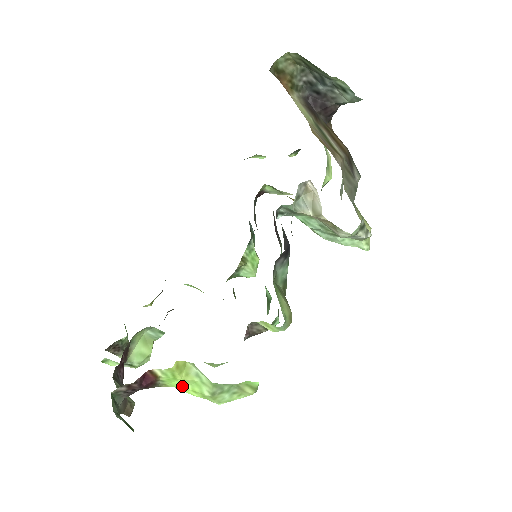
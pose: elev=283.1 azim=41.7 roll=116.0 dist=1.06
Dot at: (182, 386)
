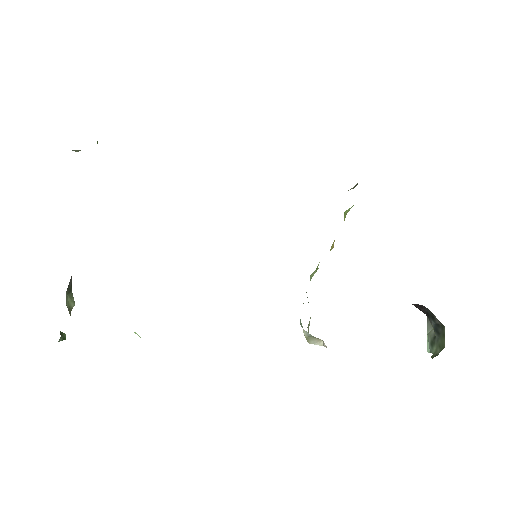
Dot at: occluded
